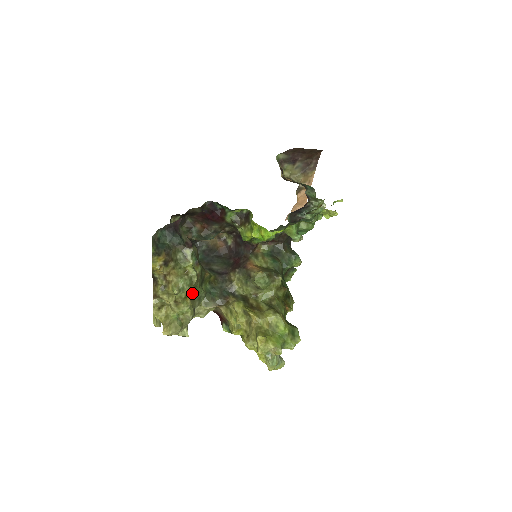
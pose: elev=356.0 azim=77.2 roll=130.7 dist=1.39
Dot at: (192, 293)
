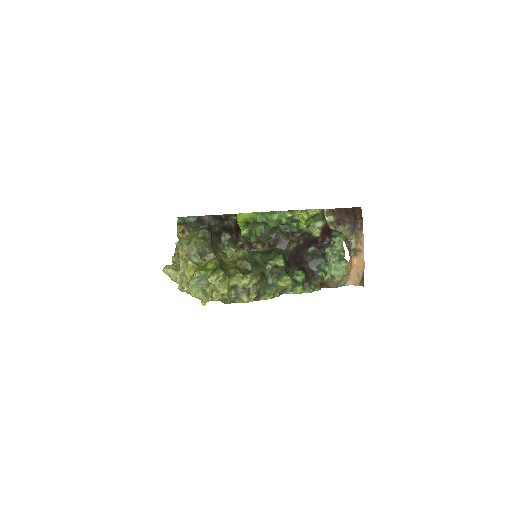
Dot at: (188, 251)
